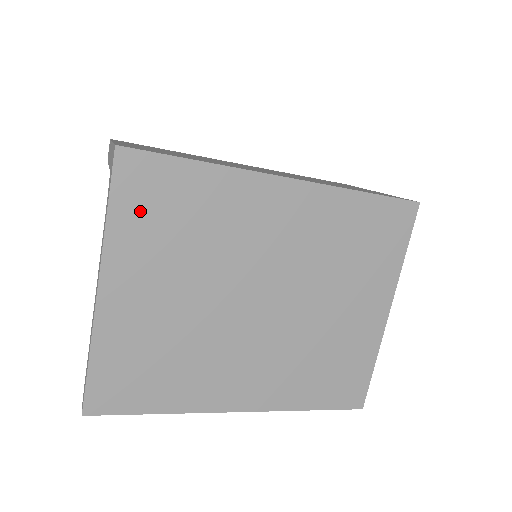
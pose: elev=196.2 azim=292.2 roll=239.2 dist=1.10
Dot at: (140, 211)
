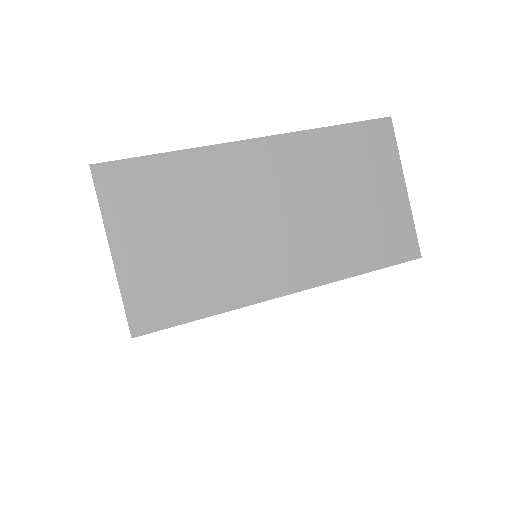
Dot at: occluded
